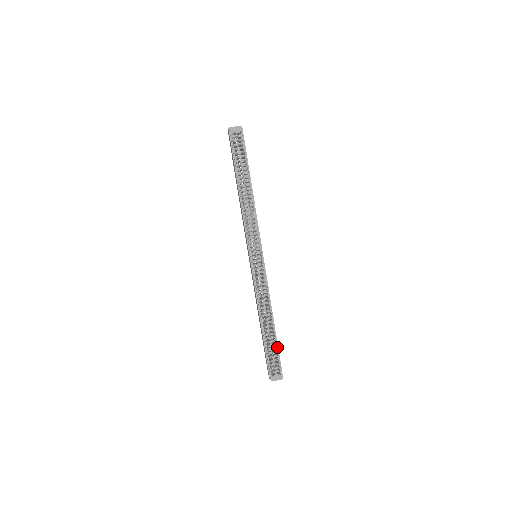
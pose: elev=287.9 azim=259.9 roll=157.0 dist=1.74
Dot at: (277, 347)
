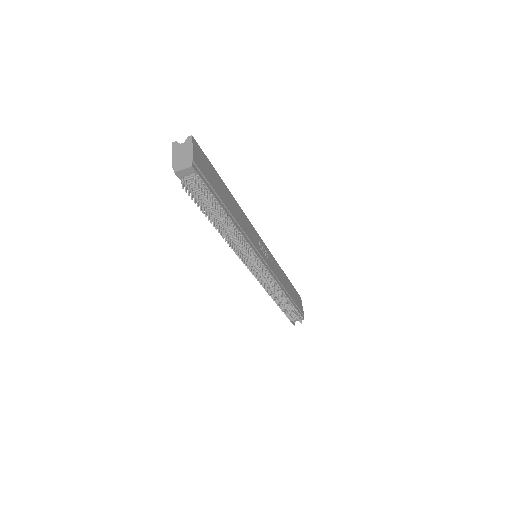
Dot at: (295, 307)
